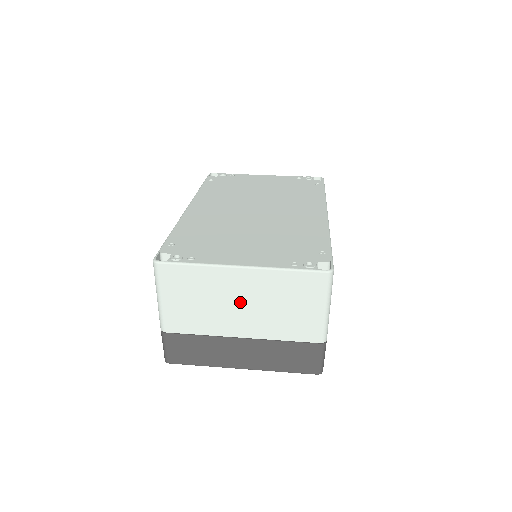
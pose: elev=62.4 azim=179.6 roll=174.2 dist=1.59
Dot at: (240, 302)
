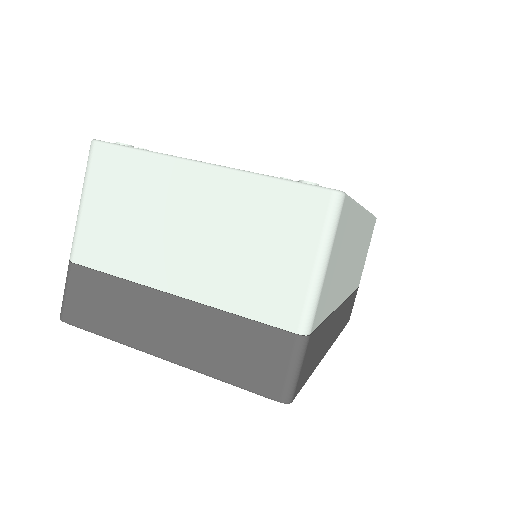
Dot at: (188, 226)
